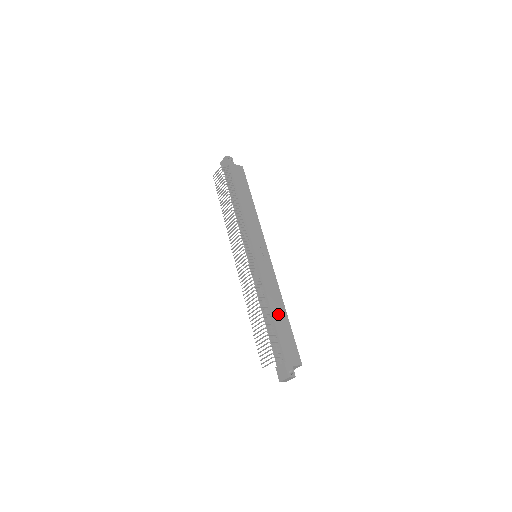
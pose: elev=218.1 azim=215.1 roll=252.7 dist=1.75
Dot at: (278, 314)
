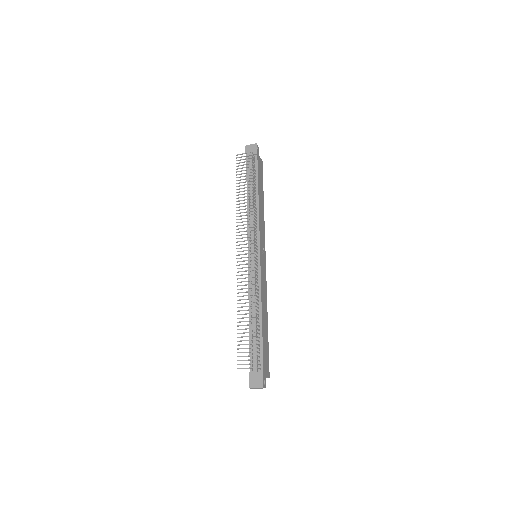
Dot at: (264, 322)
